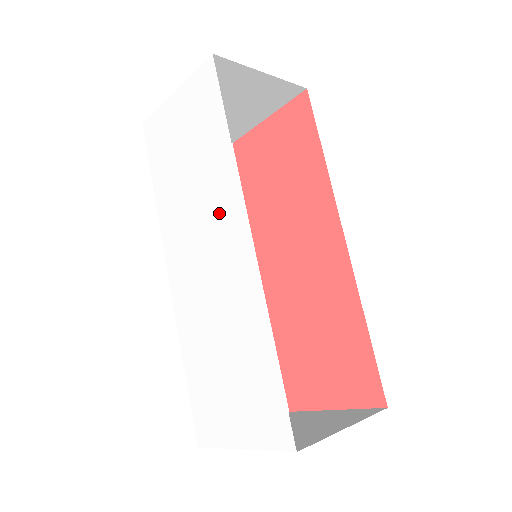
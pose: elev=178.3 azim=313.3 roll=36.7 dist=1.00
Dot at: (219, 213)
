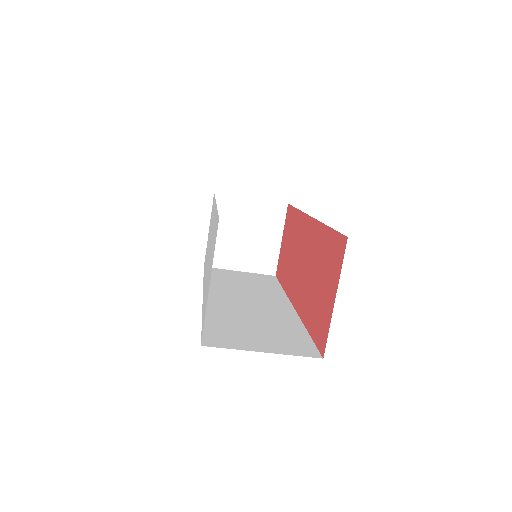
Dot at: occluded
